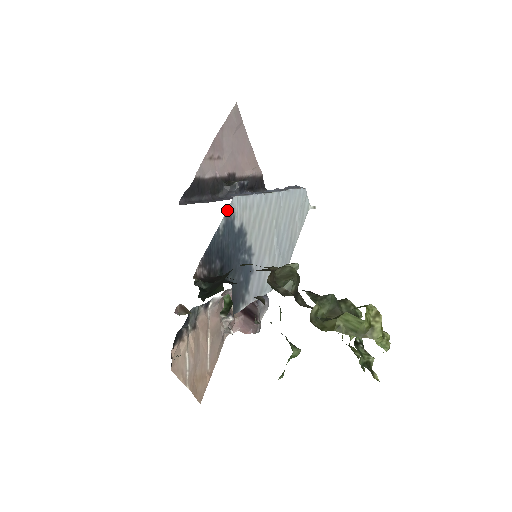
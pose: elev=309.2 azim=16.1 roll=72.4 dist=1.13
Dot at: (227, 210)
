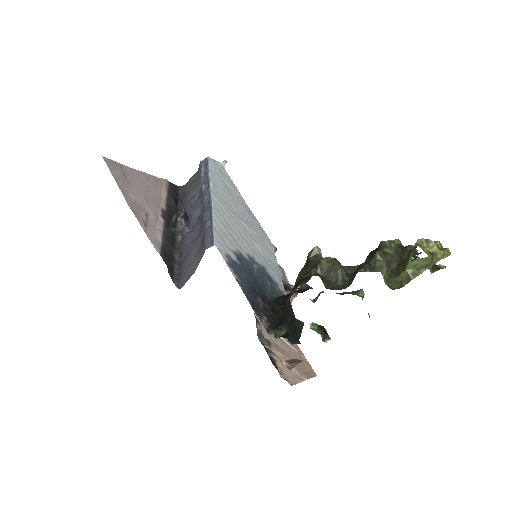
Dot at: occluded
